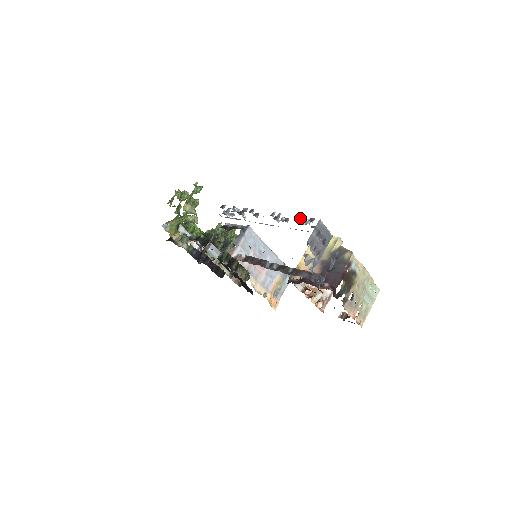
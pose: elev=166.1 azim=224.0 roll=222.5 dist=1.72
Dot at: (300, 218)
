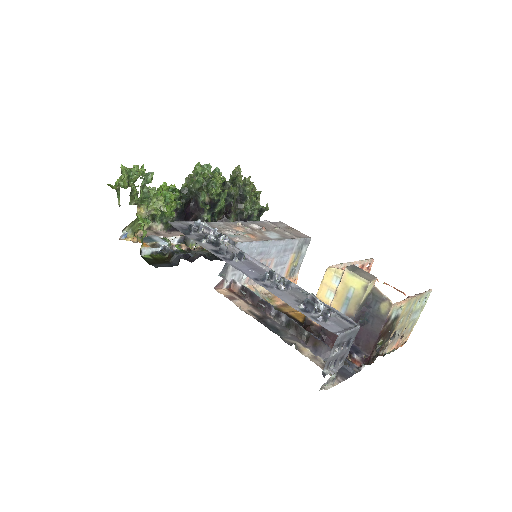
Dot at: (307, 306)
